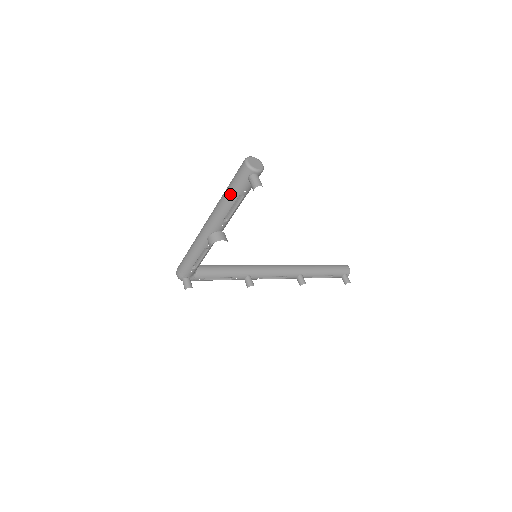
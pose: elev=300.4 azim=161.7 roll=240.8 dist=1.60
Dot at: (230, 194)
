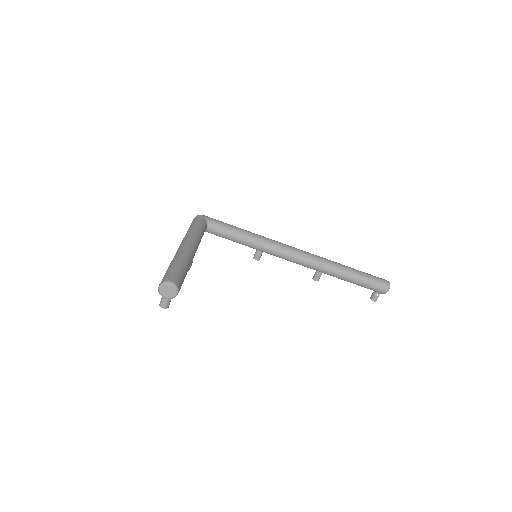
Dot at: occluded
